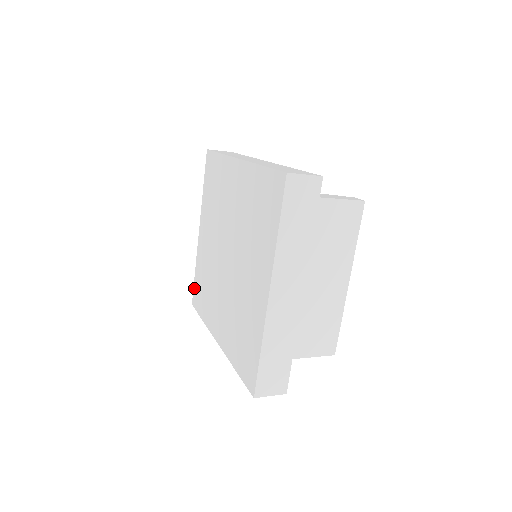
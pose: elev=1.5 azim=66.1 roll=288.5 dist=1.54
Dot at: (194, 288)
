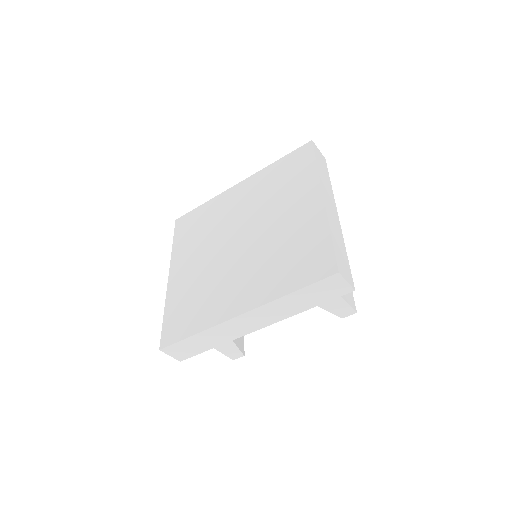
Dot at: (164, 329)
